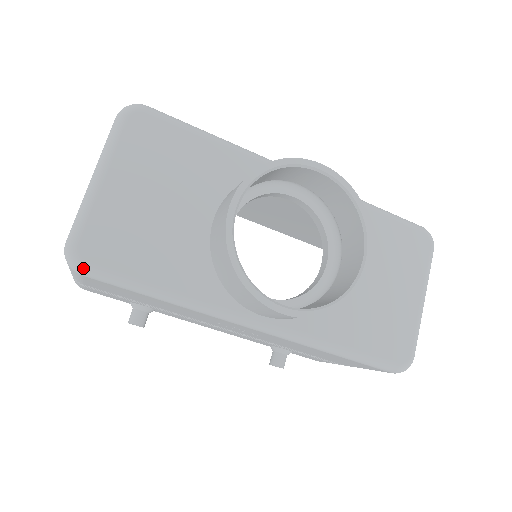
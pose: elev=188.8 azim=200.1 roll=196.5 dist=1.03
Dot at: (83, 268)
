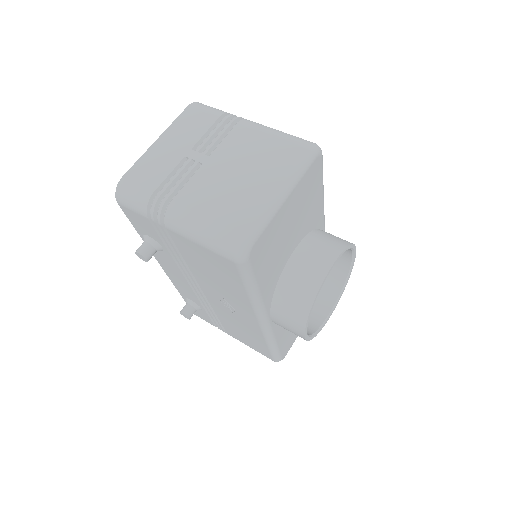
Dot at: (245, 262)
